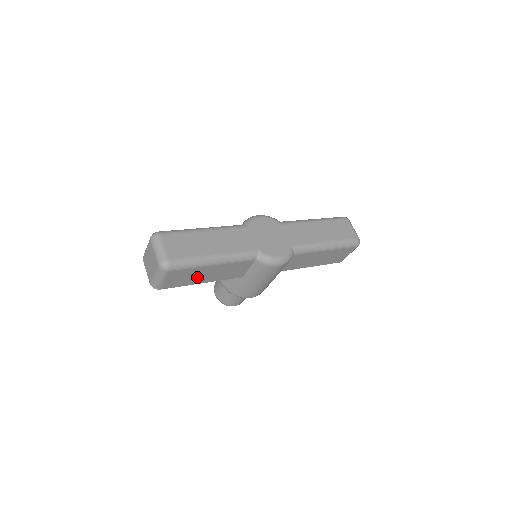
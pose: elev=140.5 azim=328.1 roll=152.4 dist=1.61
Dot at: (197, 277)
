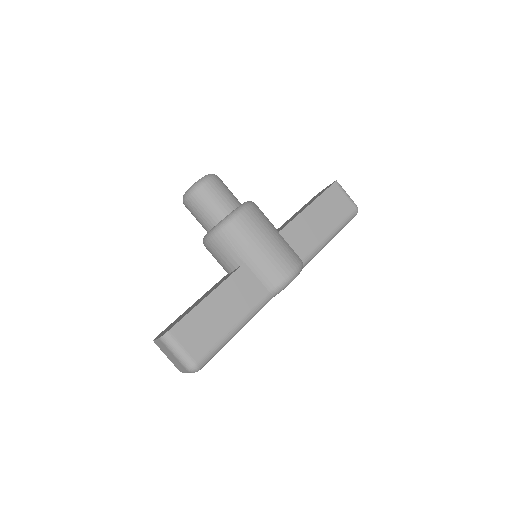
Dot at: occluded
